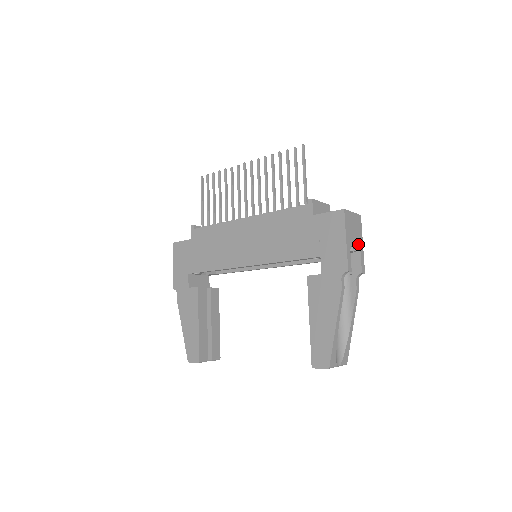
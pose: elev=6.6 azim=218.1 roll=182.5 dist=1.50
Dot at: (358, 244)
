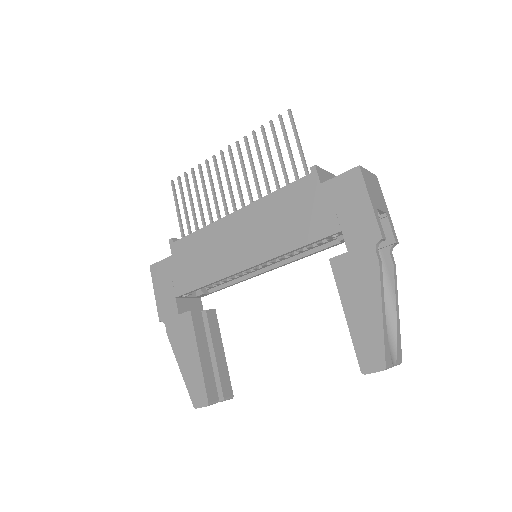
Dot at: (383, 208)
